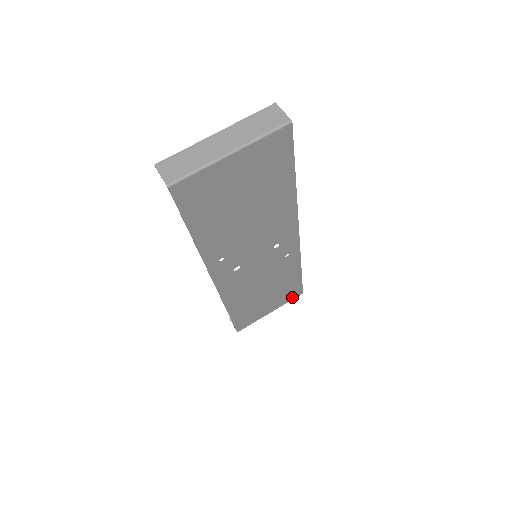
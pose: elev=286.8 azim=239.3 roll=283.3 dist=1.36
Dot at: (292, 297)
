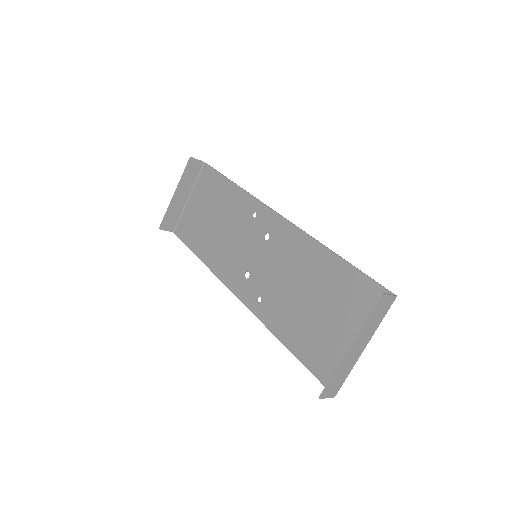
Dot at: (203, 176)
